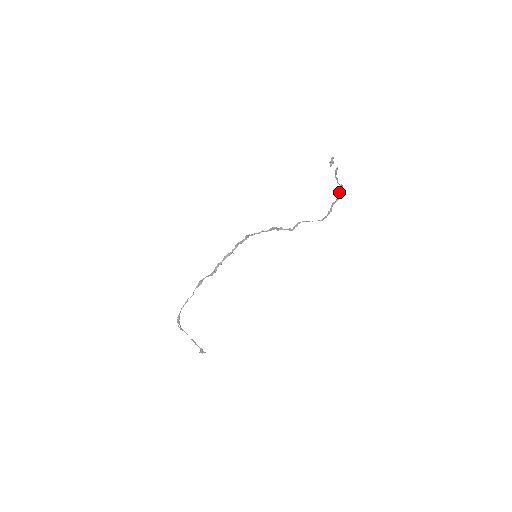
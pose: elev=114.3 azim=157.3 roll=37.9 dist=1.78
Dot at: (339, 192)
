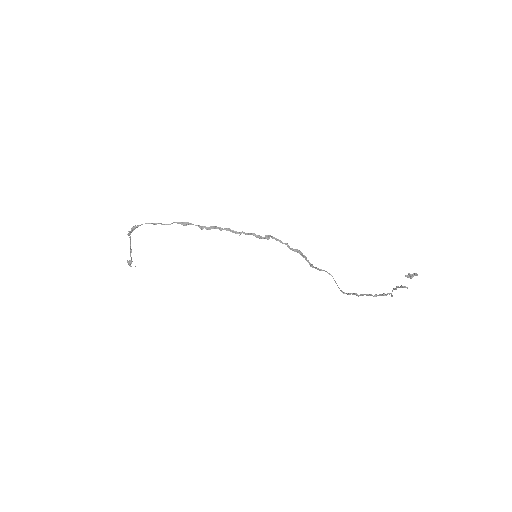
Dot at: (384, 294)
